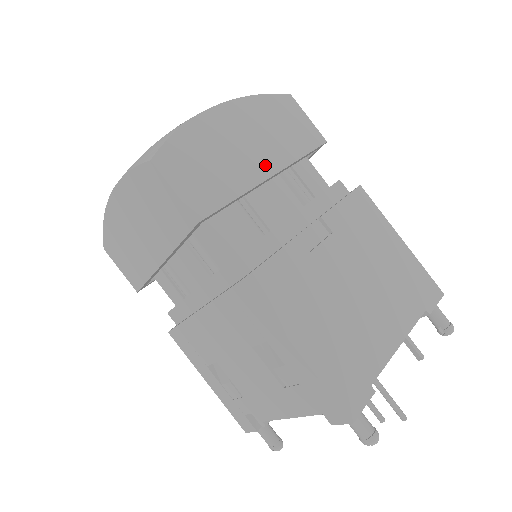
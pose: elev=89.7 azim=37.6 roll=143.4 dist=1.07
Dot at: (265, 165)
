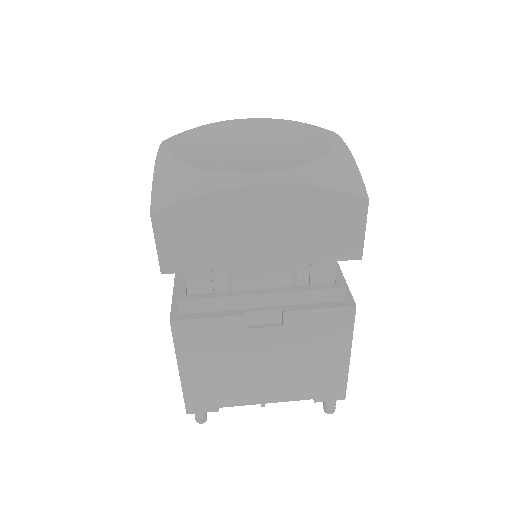
Dot at: (265, 255)
